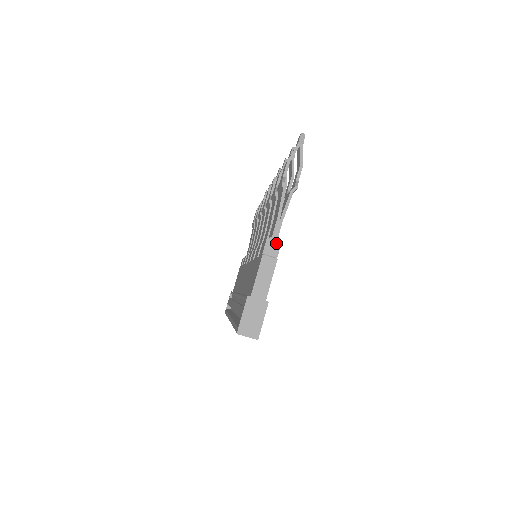
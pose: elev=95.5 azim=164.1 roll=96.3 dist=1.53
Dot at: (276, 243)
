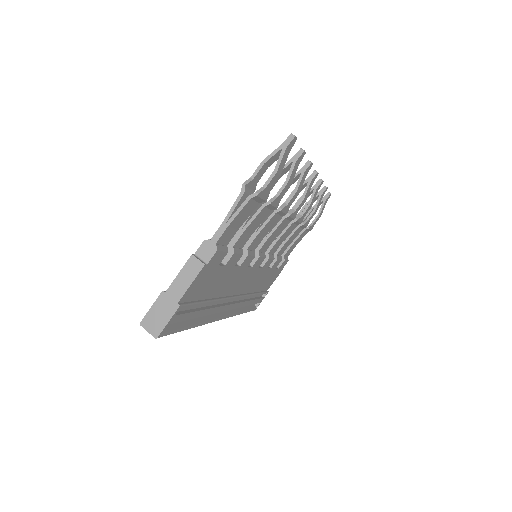
Dot at: (212, 247)
